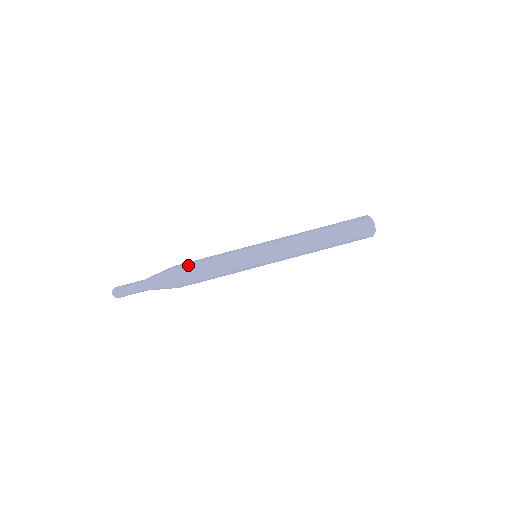
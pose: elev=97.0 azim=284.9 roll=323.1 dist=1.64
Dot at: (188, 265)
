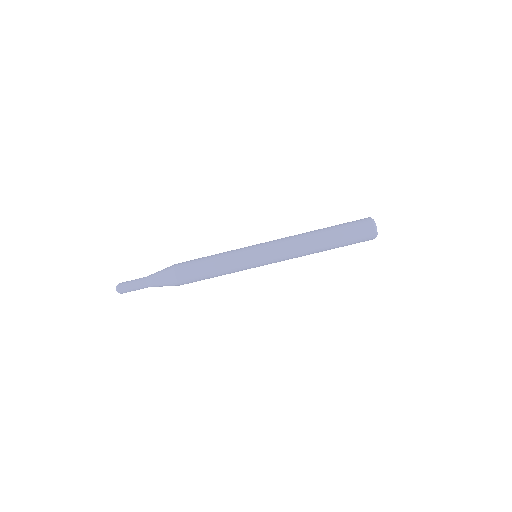
Dot at: (189, 268)
